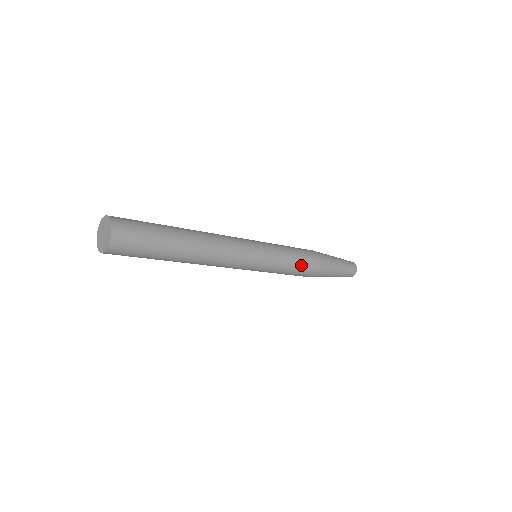
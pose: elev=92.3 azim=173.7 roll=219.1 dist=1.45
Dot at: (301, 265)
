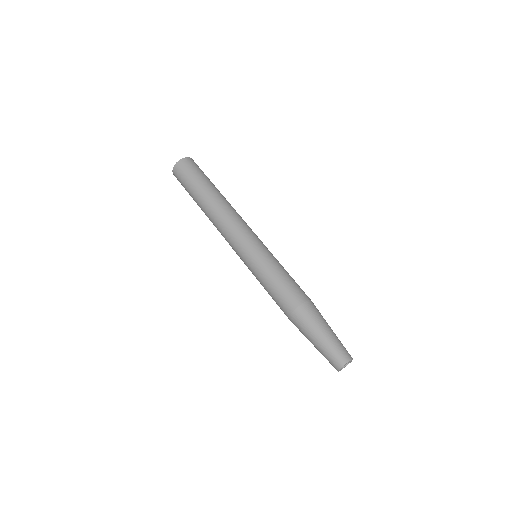
Dot at: (286, 283)
